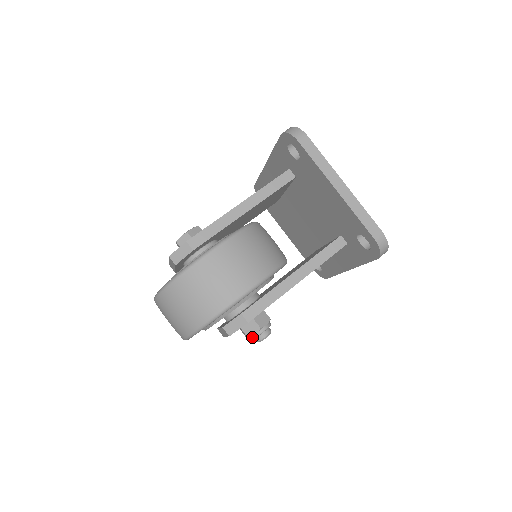
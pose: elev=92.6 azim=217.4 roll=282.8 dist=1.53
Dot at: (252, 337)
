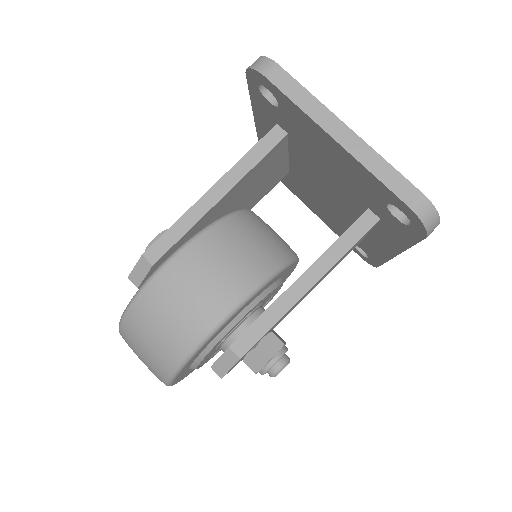
Dot at: (261, 372)
